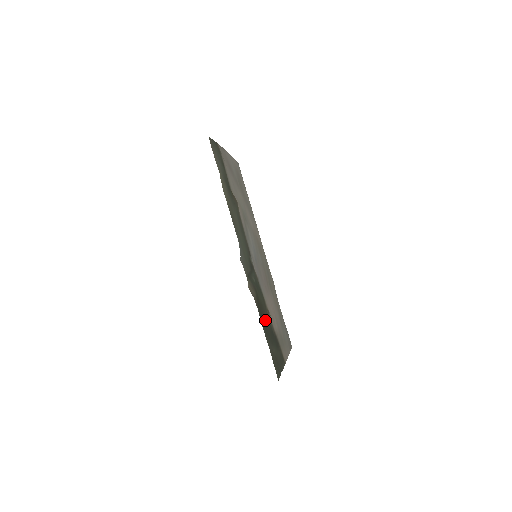
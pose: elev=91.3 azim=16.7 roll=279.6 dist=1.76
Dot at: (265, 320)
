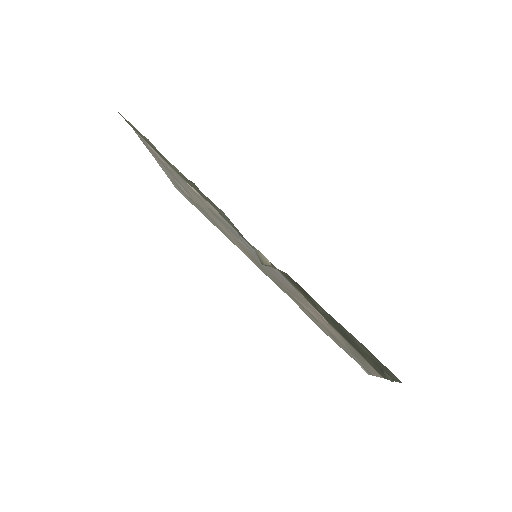
Dot at: occluded
